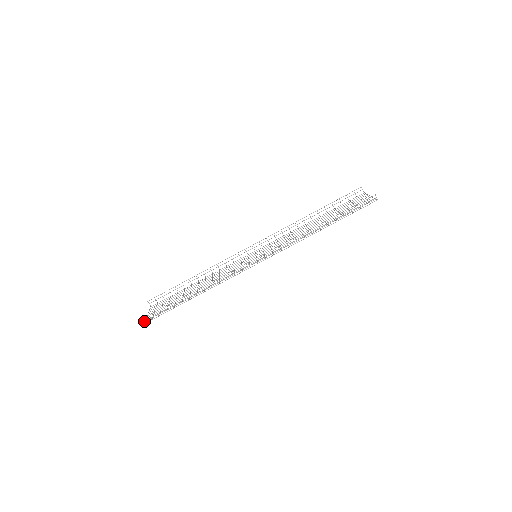
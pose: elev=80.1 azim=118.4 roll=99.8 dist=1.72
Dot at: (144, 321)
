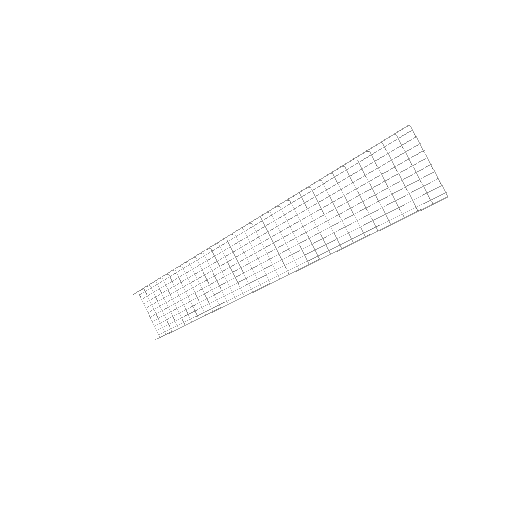
Dot at: occluded
